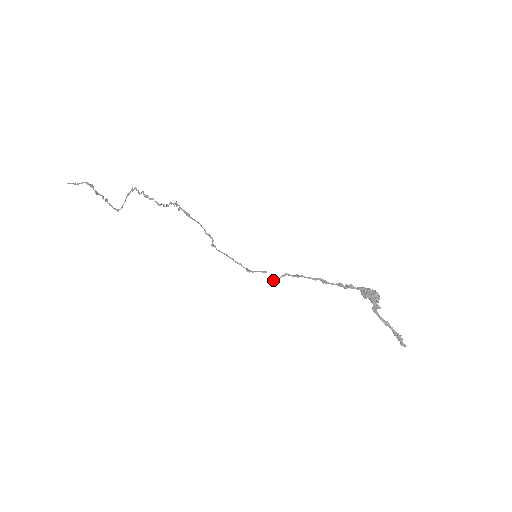
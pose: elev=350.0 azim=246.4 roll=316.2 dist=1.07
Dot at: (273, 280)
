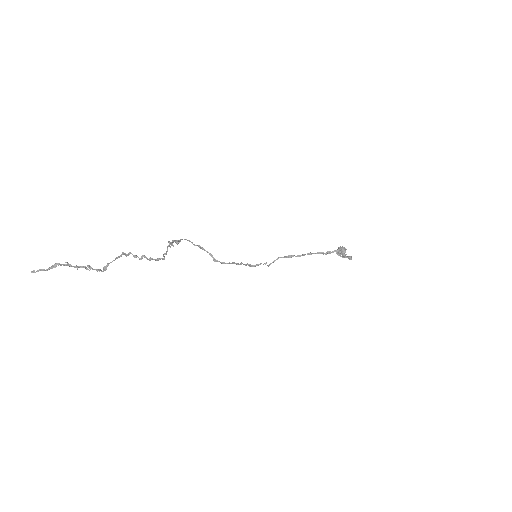
Dot at: (270, 264)
